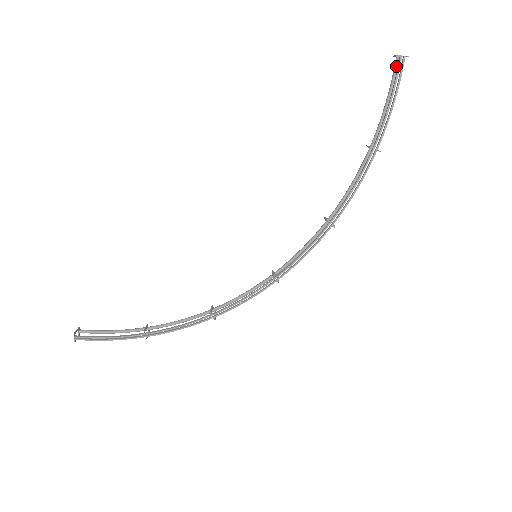
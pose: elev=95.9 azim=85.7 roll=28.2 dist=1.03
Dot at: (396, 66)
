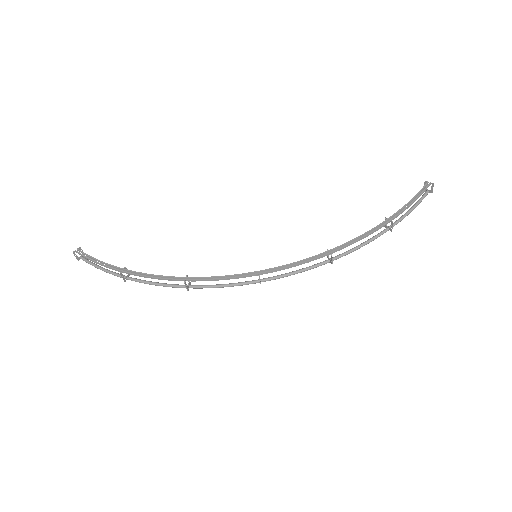
Dot at: (424, 194)
